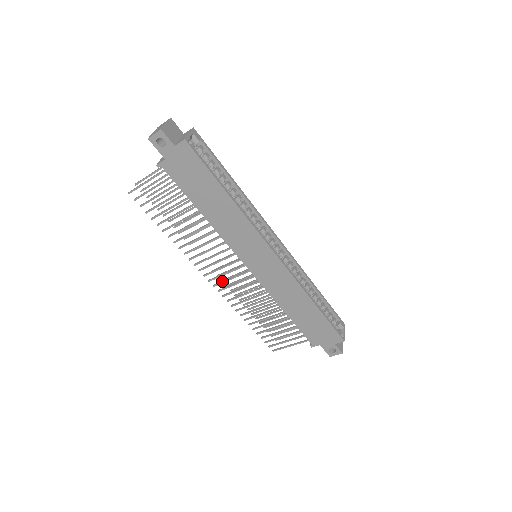
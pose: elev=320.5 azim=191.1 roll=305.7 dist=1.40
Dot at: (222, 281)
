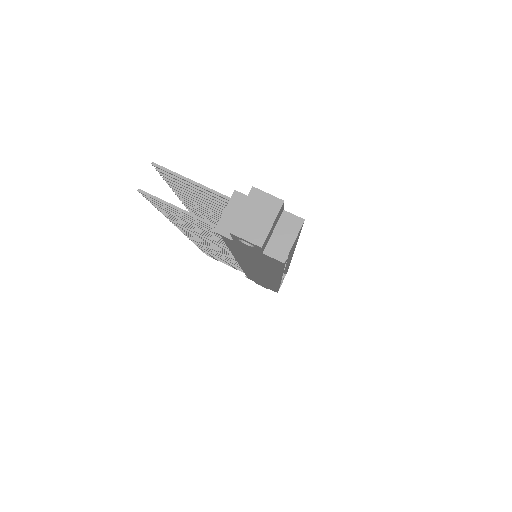
Dot at: occluded
